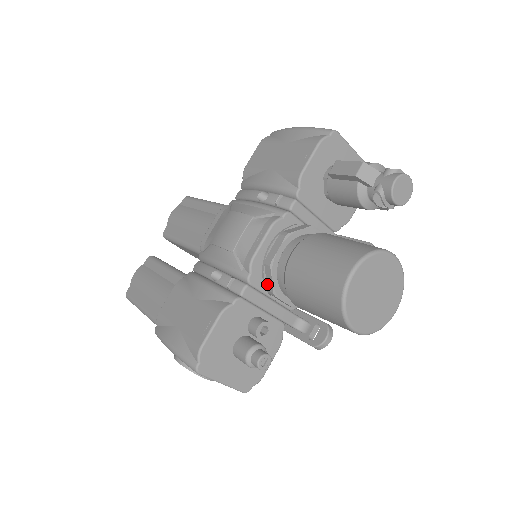
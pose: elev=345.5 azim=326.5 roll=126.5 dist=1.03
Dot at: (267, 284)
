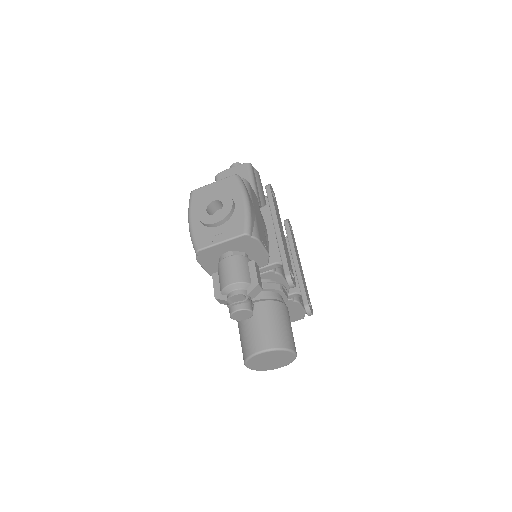
Dot at: occluded
